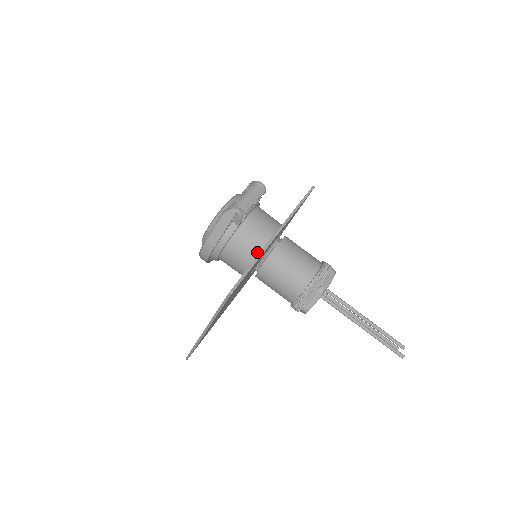
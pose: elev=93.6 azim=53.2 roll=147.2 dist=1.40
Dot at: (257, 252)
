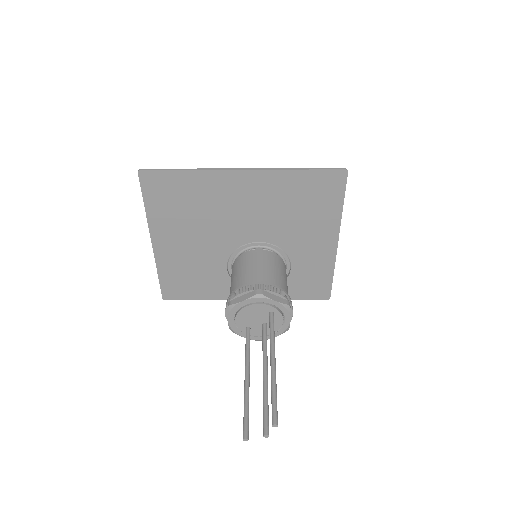
Dot at: occluded
